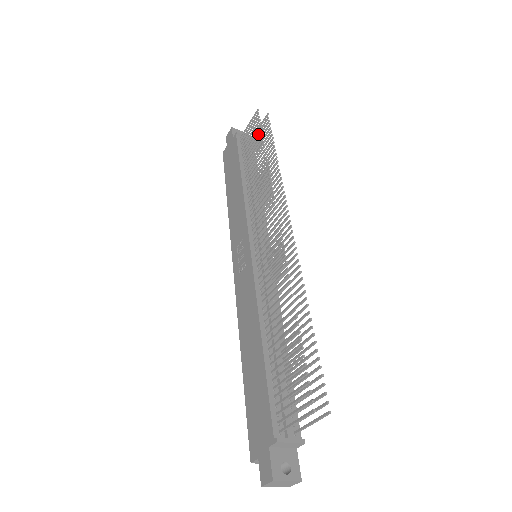
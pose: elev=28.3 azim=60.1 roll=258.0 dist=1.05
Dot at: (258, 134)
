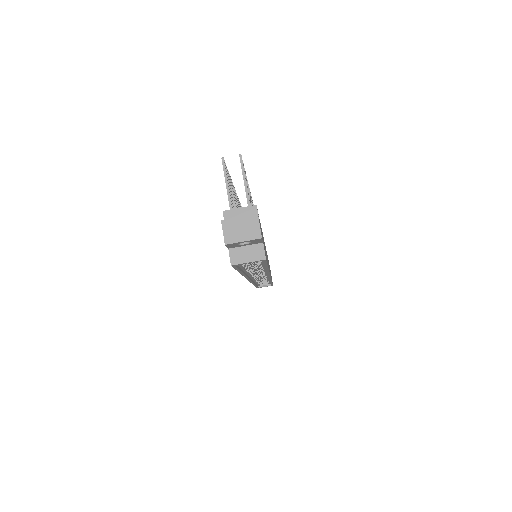
Dot at: occluded
